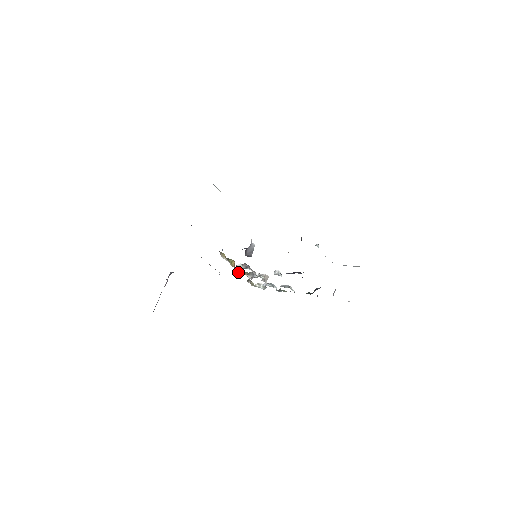
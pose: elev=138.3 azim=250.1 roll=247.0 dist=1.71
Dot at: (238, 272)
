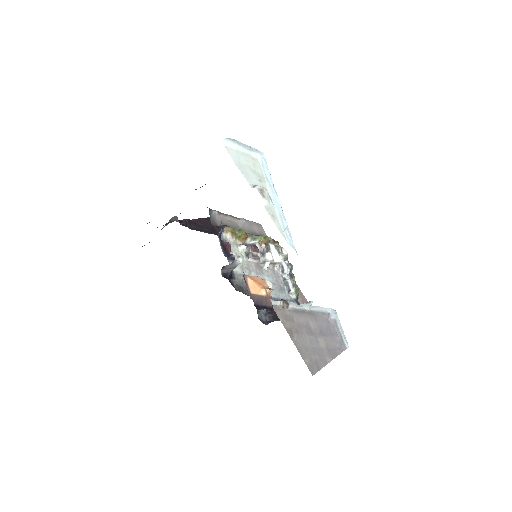
Dot at: (252, 240)
